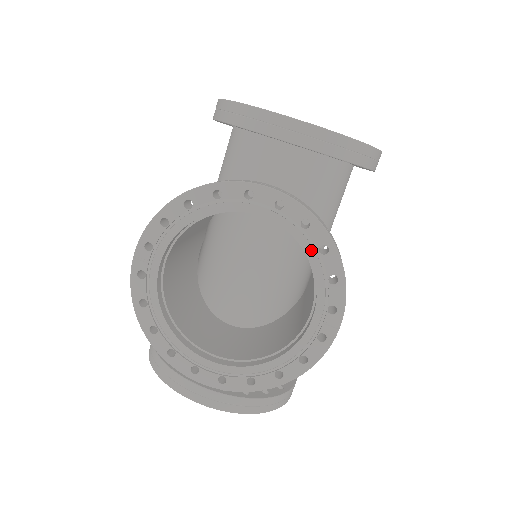
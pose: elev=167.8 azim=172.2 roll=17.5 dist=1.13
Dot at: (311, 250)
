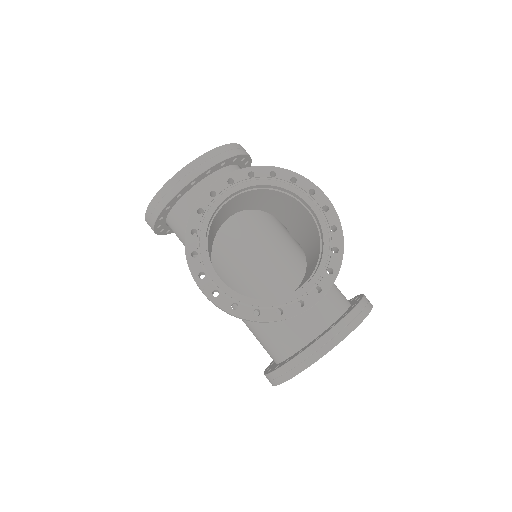
Dot at: (268, 181)
